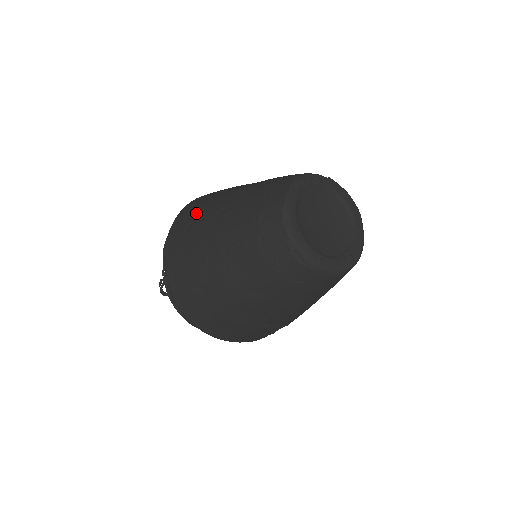
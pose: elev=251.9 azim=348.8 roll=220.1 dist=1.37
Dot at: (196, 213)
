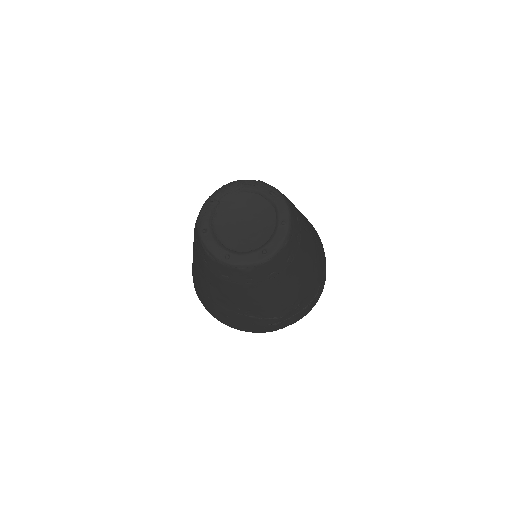
Dot at: occluded
